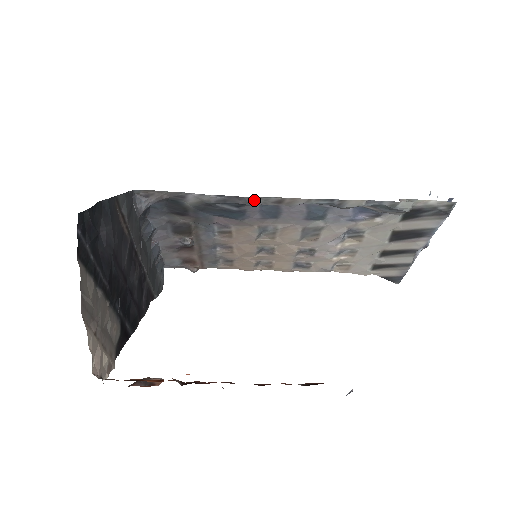
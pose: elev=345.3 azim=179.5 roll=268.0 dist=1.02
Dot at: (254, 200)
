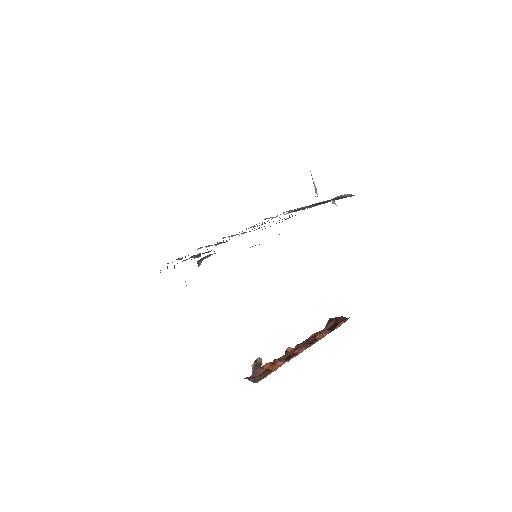
Dot at: occluded
